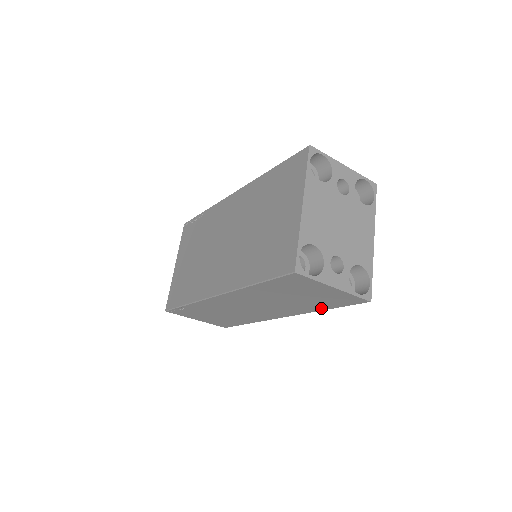
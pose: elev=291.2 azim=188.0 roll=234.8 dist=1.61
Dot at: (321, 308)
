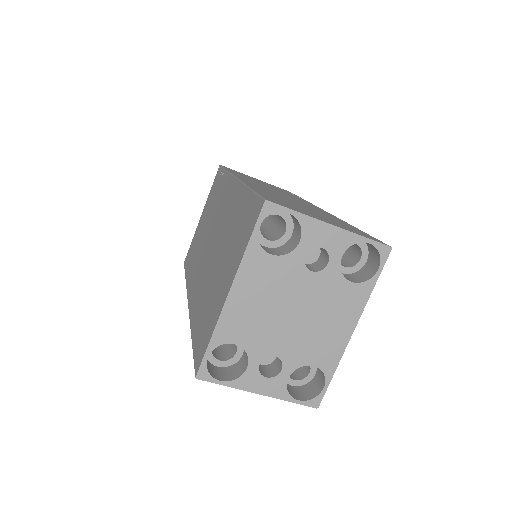
Dot at: occluded
